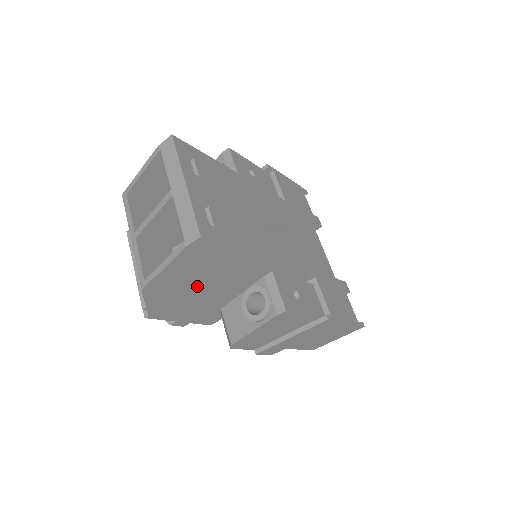
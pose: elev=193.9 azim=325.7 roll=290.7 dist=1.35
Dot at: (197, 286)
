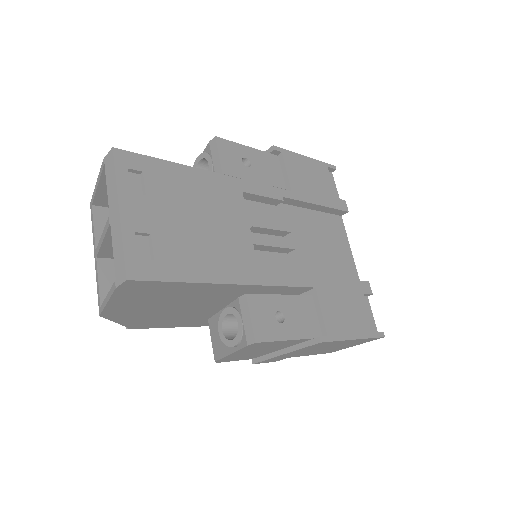
Dot at: (164, 307)
